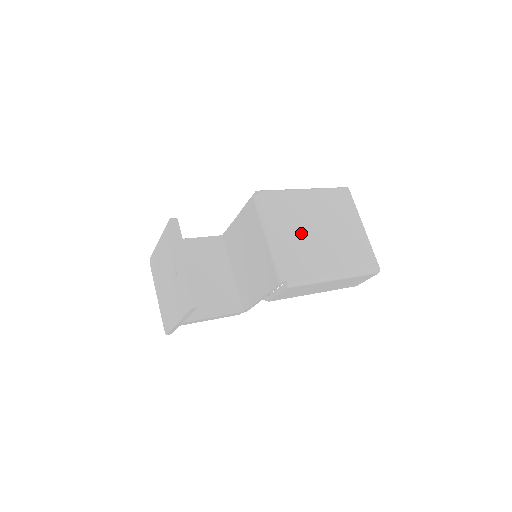
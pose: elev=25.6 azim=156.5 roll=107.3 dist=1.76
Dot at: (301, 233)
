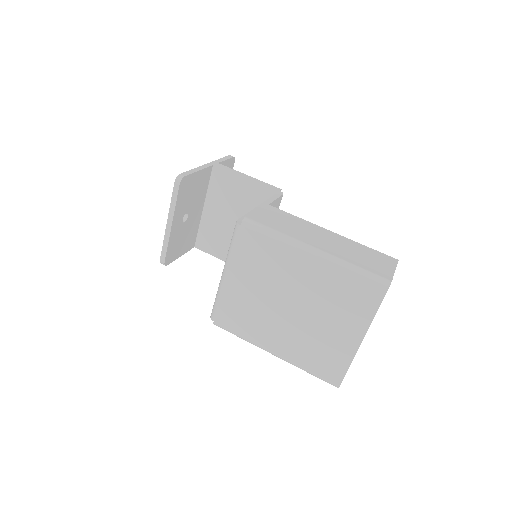
Dot at: (263, 294)
